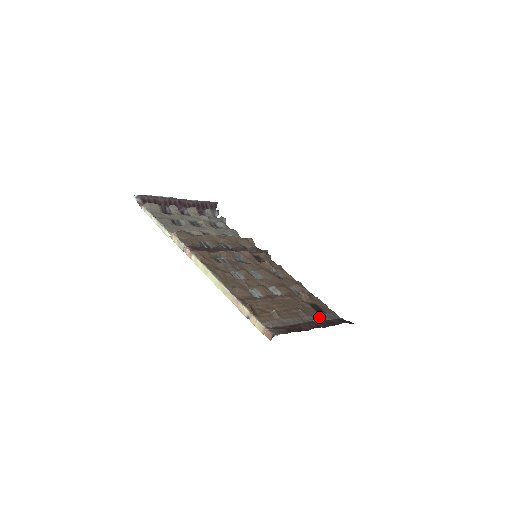
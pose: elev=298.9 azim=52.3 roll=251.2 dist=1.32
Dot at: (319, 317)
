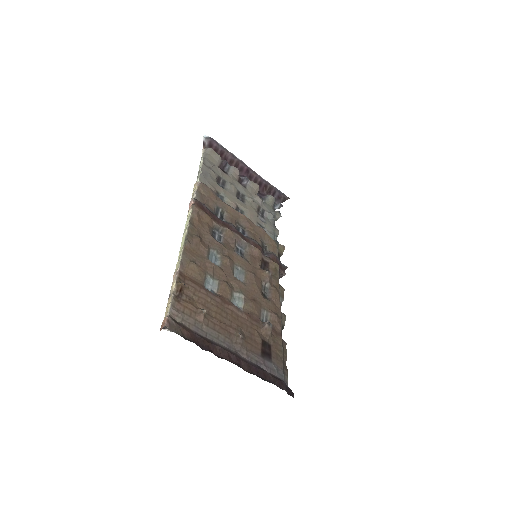
Dot at: (255, 358)
